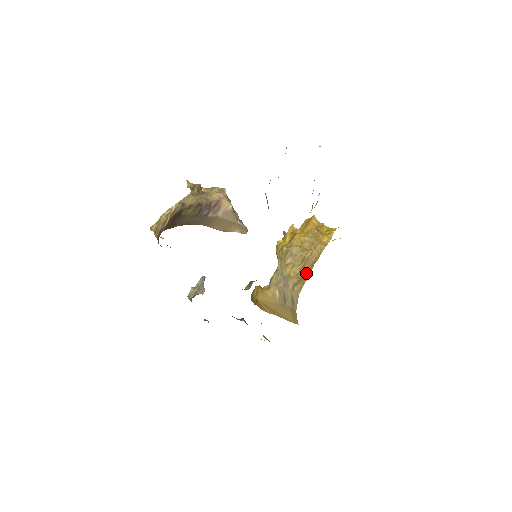
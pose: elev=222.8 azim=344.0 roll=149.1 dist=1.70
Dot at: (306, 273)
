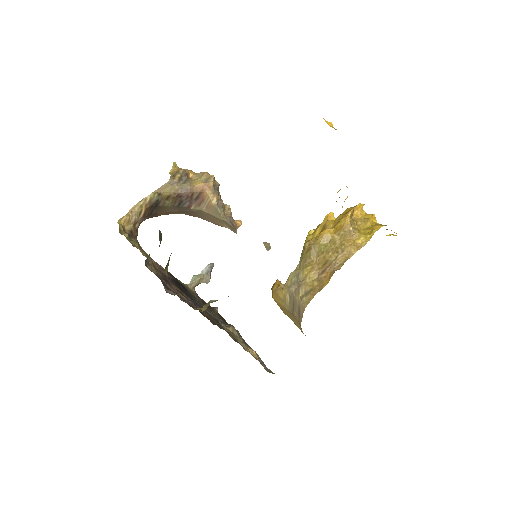
Dot at: (323, 282)
